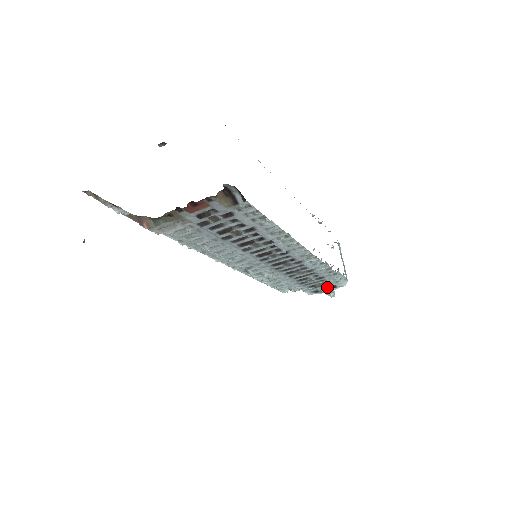
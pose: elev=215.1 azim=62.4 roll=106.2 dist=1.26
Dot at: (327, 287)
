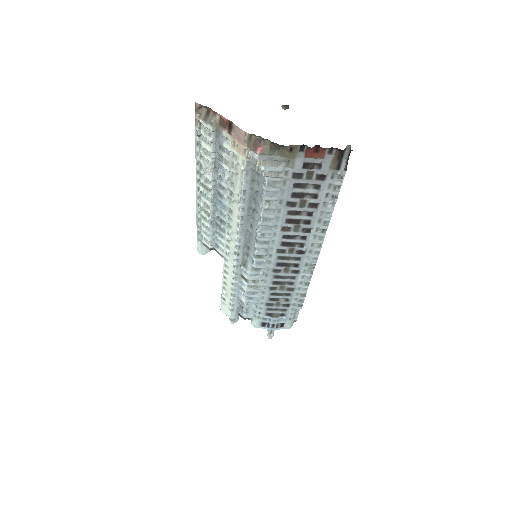
Dot at: (278, 322)
